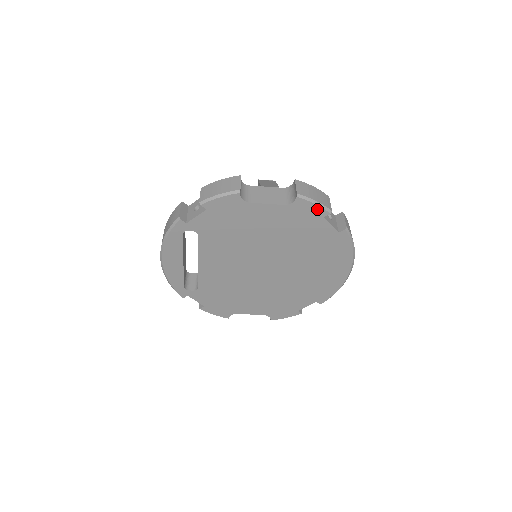
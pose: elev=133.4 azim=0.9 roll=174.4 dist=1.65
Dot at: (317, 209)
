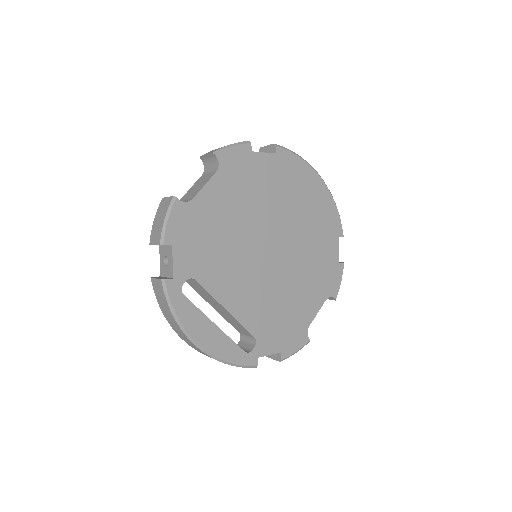
Dot at: (239, 150)
